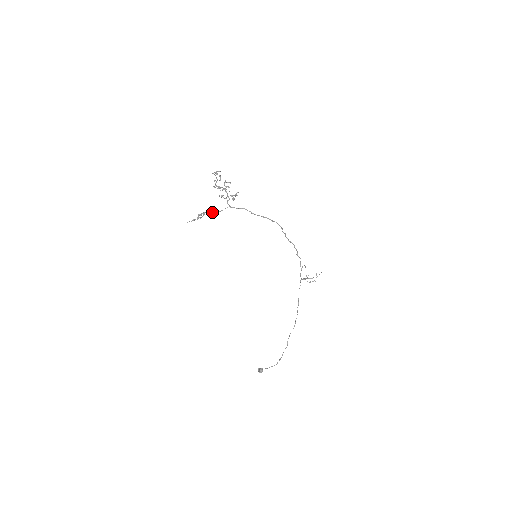
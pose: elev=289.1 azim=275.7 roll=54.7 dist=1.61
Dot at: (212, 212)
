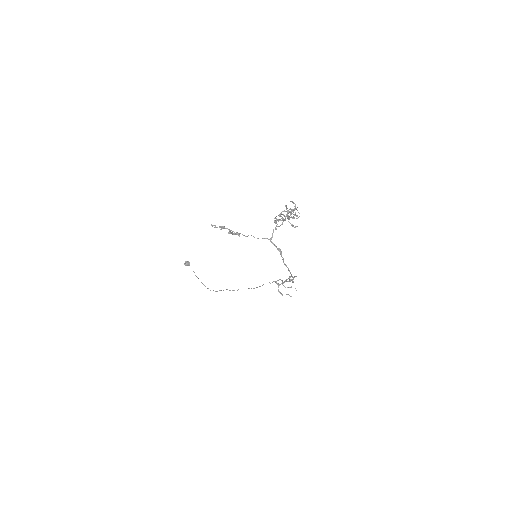
Dot at: (247, 236)
